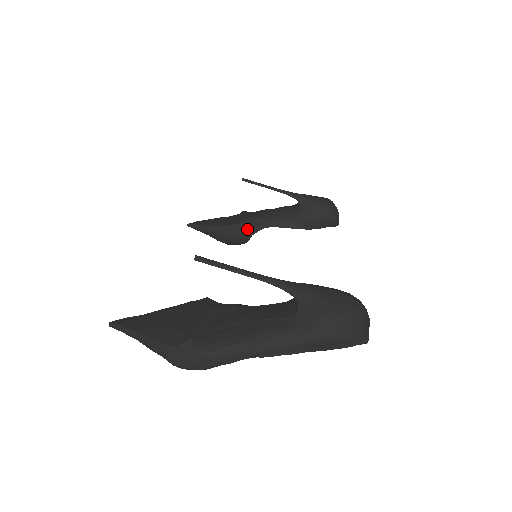
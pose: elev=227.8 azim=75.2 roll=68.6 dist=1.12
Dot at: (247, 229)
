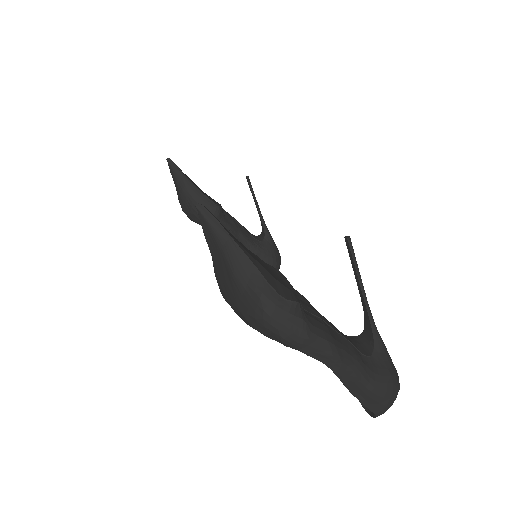
Dot at: (220, 217)
